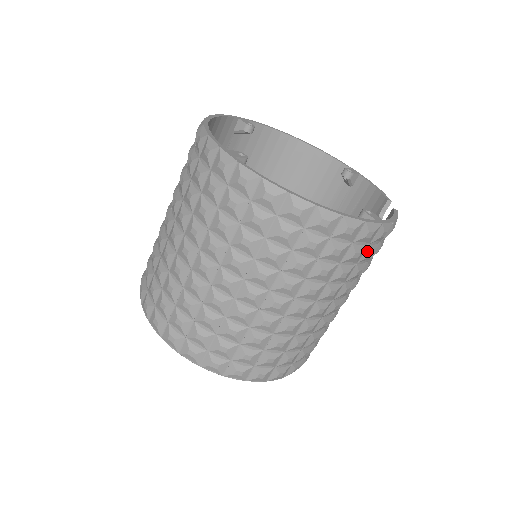
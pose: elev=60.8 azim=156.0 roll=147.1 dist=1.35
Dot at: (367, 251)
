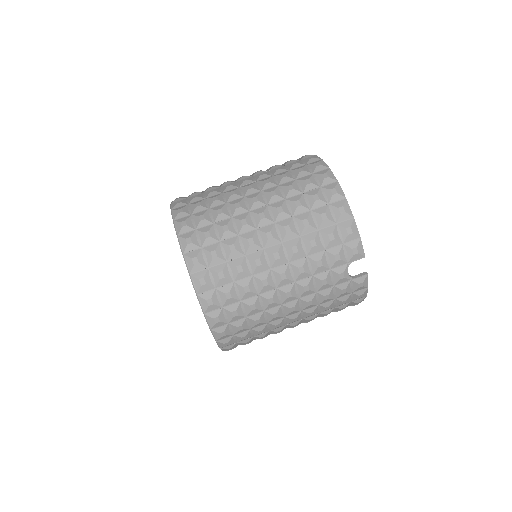
Dot at: (323, 209)
